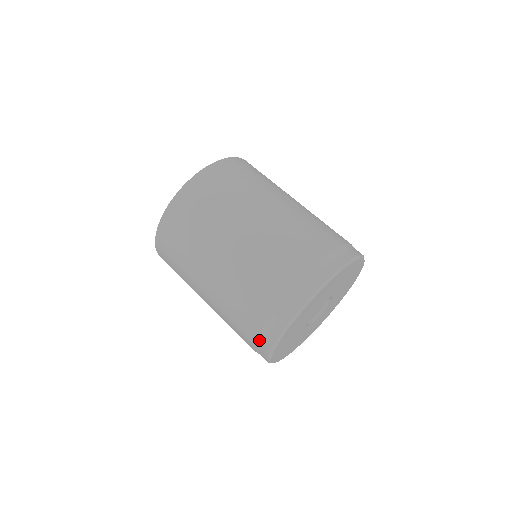
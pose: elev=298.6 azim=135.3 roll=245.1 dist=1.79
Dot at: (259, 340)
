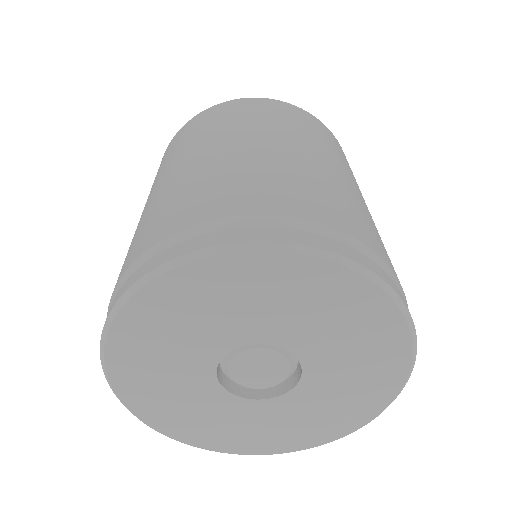
Dot at: (213, 224)
